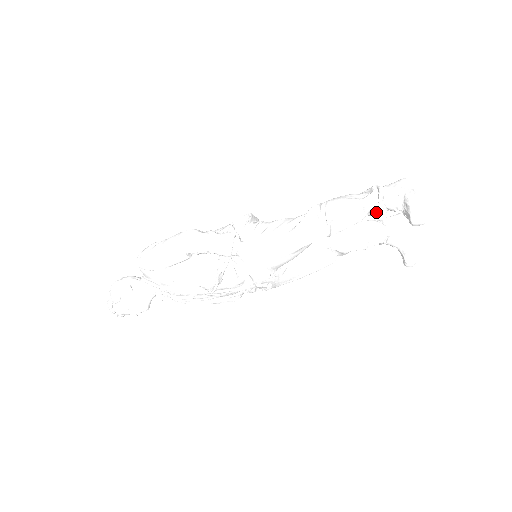
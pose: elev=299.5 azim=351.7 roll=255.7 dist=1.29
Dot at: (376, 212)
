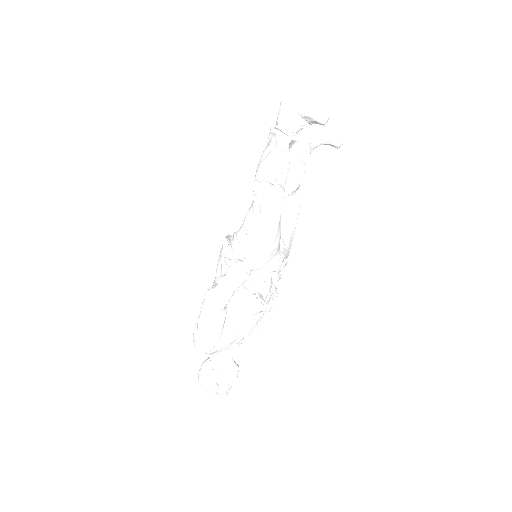
Dot at: (292, 143)
